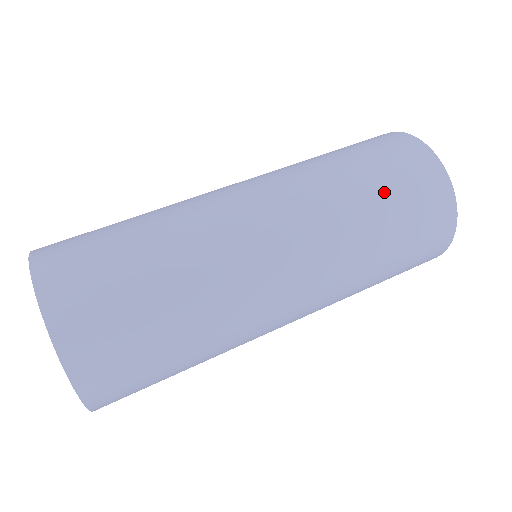
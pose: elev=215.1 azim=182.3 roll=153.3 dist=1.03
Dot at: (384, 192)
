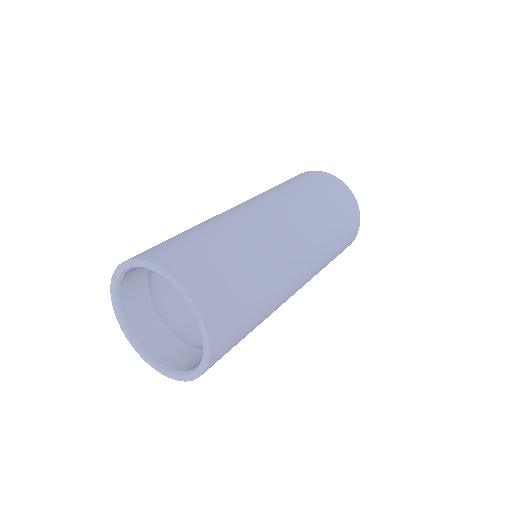
Dot at: (301, 183)
